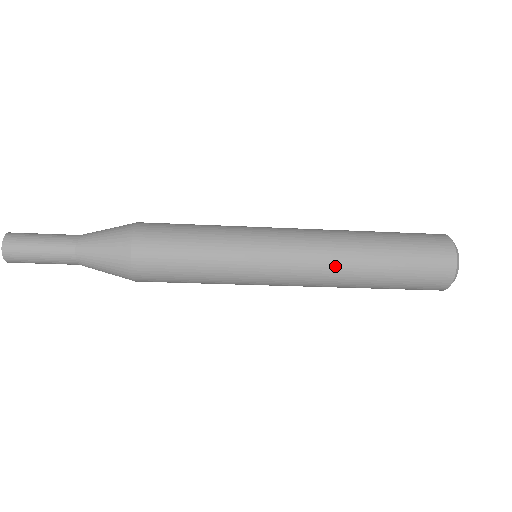
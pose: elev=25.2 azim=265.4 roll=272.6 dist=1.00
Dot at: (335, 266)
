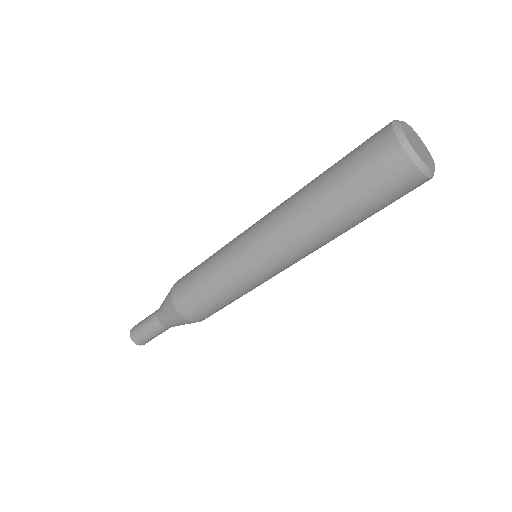
Dot at: (298, 234)
